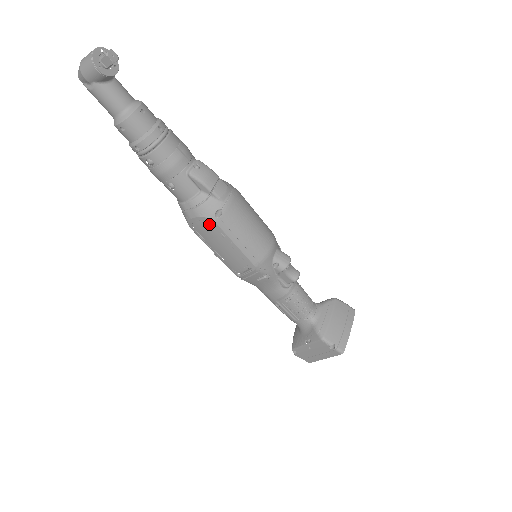
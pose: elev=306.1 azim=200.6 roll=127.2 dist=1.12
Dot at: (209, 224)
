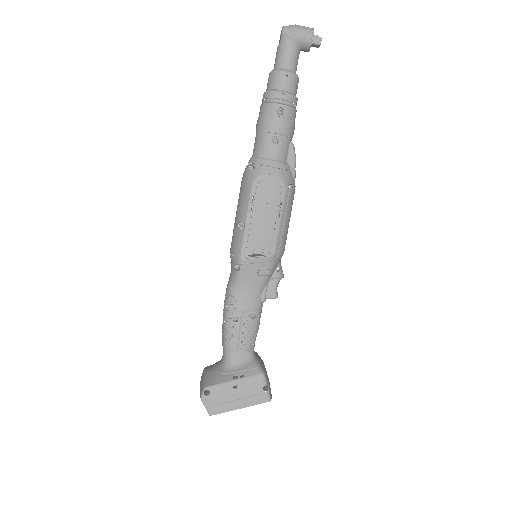
Dot at: (279, 188)
